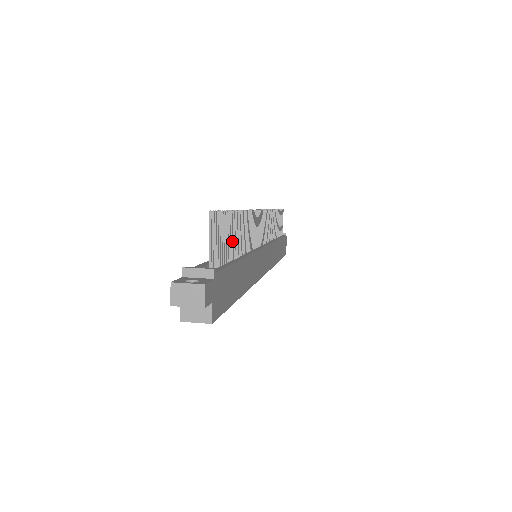
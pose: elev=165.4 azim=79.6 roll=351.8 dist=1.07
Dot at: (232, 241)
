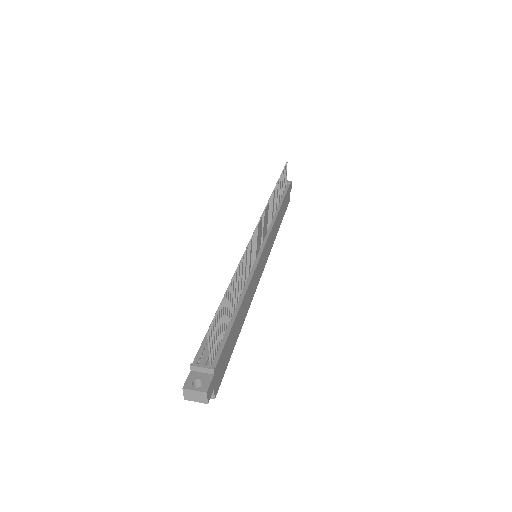
Dot at: (229, 306)
